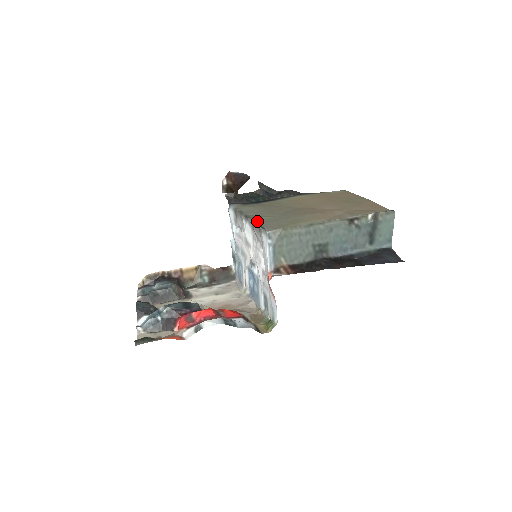
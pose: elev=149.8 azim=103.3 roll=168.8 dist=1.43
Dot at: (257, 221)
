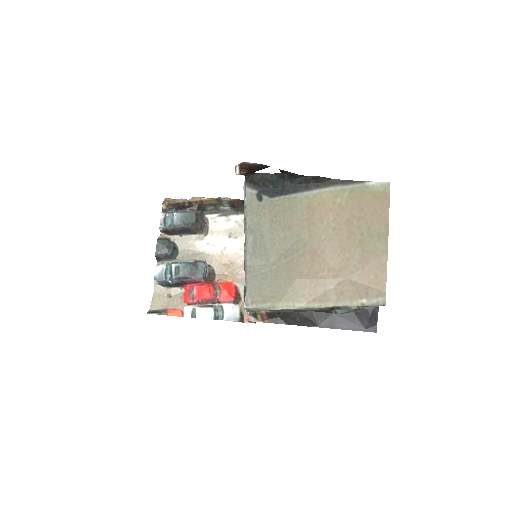
Dot at: (248, 267)
